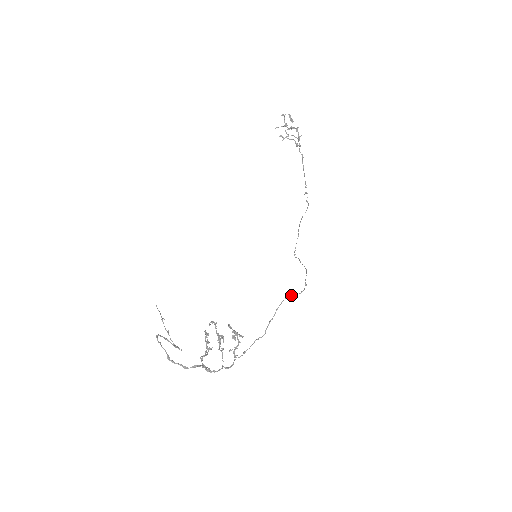
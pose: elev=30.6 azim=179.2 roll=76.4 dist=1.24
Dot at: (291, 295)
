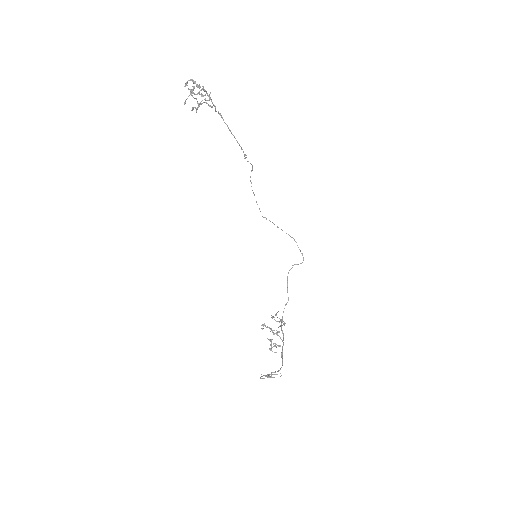
Dot at: occluded
